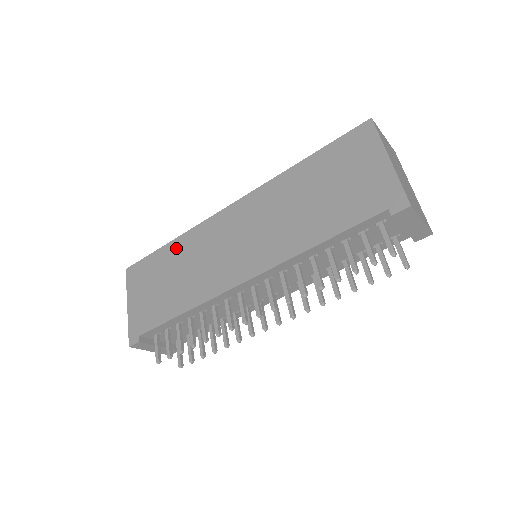
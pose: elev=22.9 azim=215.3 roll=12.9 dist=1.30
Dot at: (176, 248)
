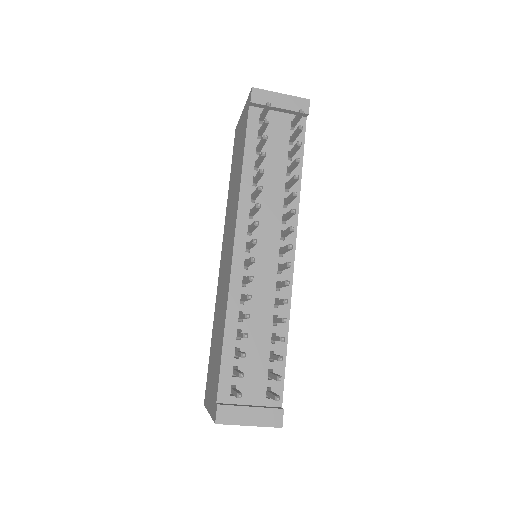
Dot at: (214, 328)
